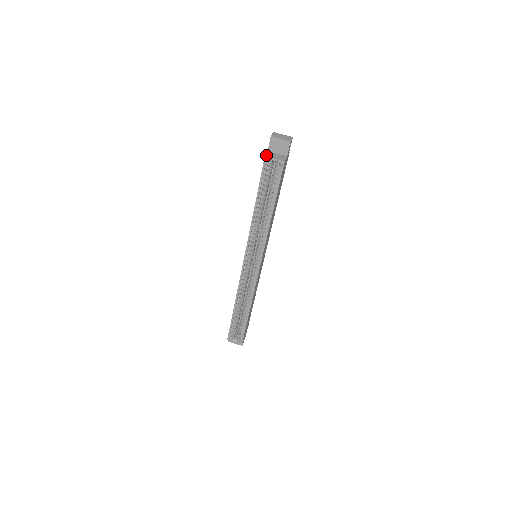
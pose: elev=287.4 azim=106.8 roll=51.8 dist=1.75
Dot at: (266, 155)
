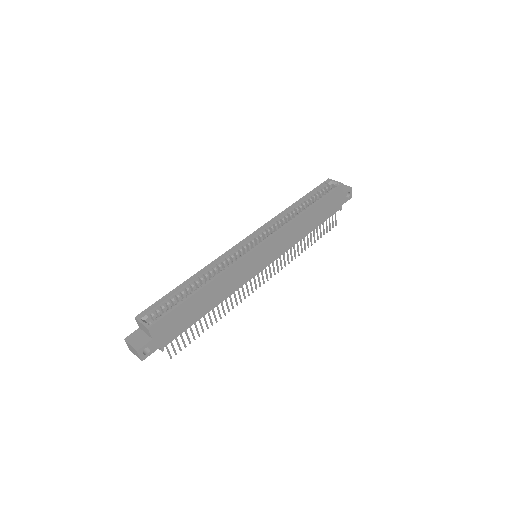
Dot at: (329, 180)
